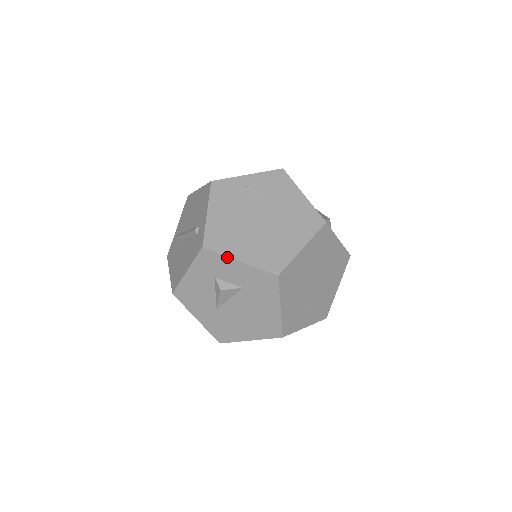
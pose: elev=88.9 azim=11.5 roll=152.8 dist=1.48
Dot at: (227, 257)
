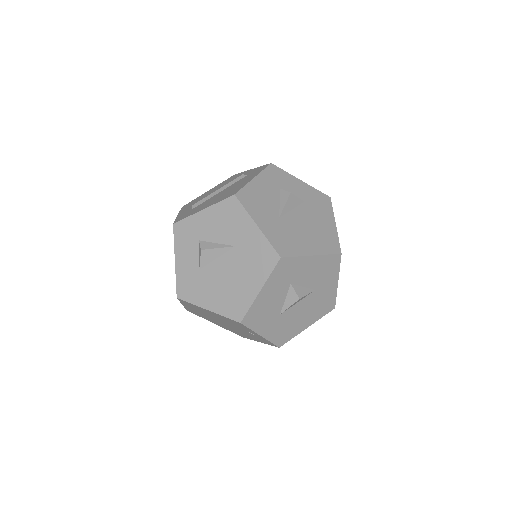
Dot at: (291, 175)
